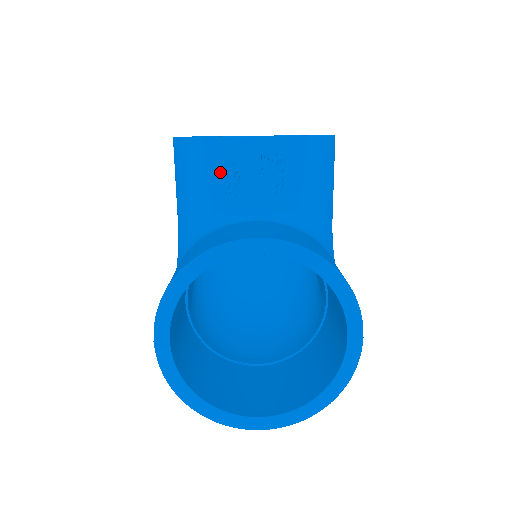
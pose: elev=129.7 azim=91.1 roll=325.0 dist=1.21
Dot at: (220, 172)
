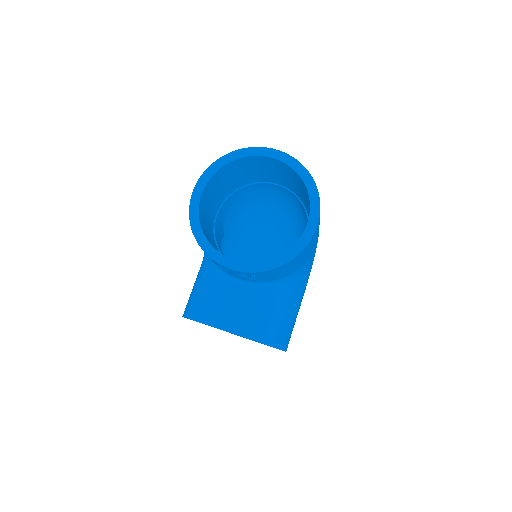
Dot at: occluded
